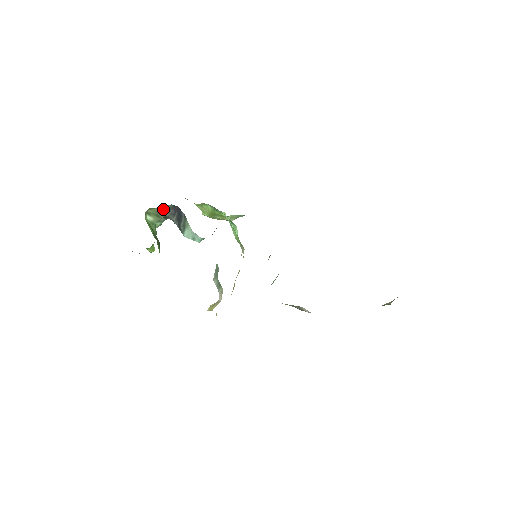
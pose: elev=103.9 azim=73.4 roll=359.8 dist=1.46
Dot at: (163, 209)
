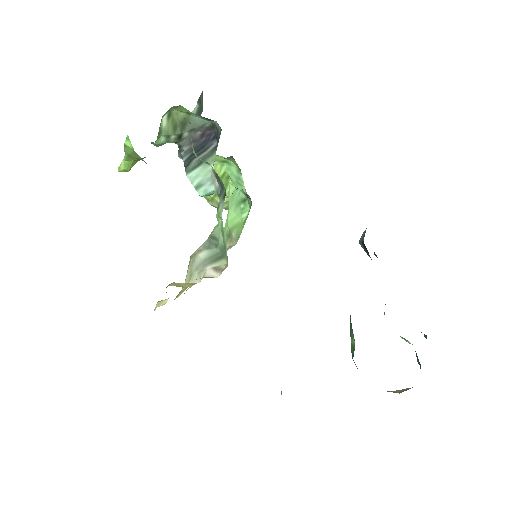
Dot at: (192, 122)
